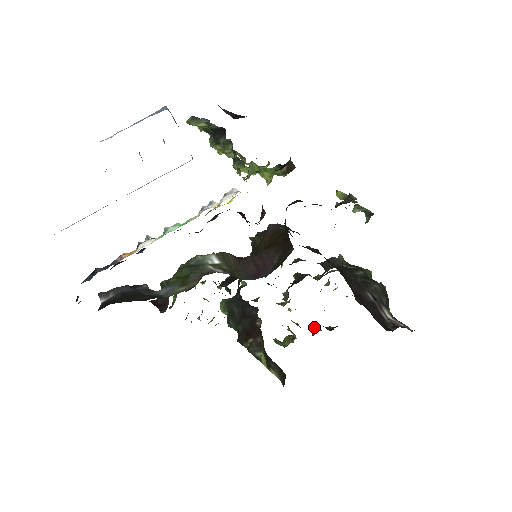
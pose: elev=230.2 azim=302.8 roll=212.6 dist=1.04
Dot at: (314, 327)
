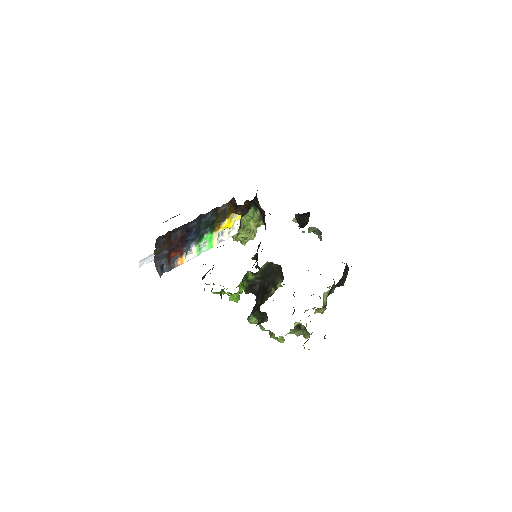
Dot at: (325, 338)
